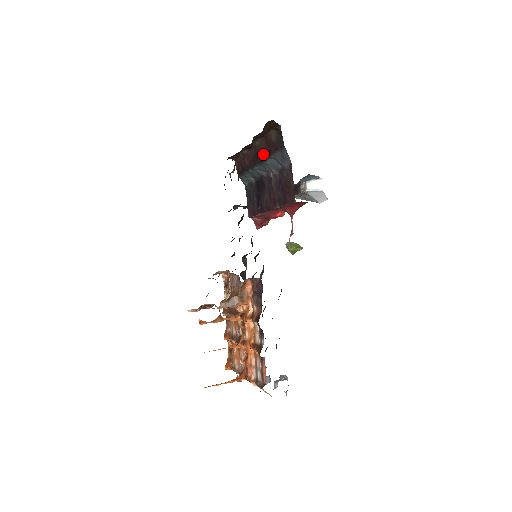
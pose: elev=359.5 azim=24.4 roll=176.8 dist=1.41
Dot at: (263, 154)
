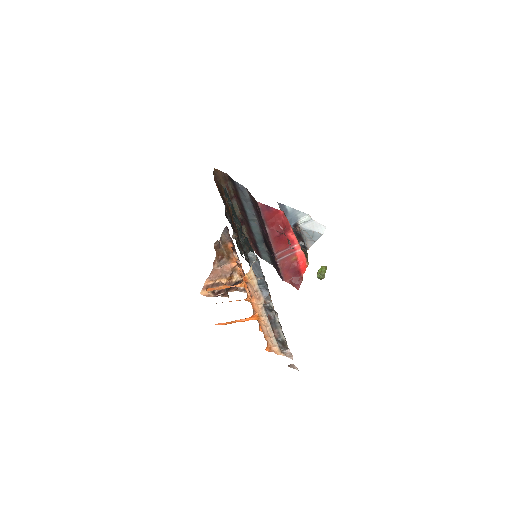
Dot at: (242, 208)
